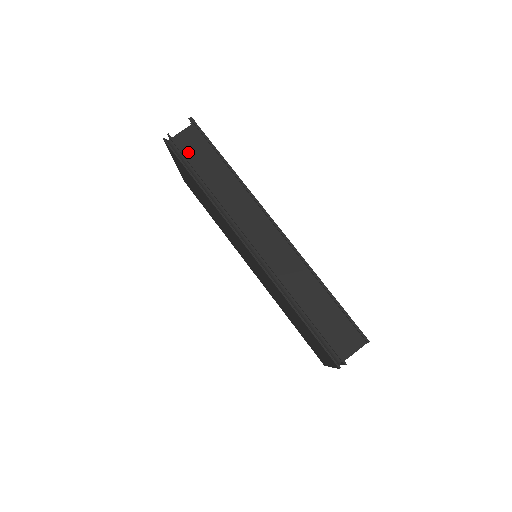
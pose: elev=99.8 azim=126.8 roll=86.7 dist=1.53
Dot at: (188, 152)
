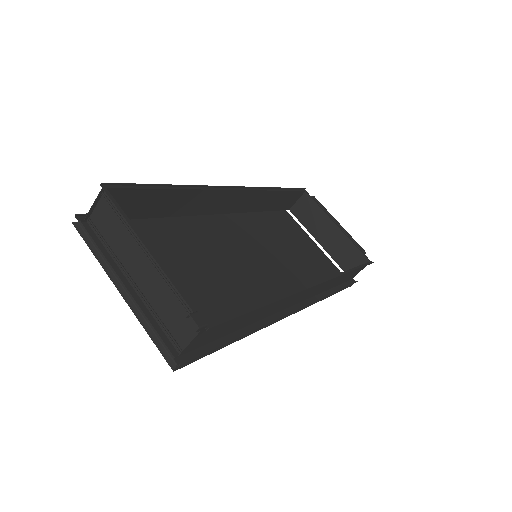
Dot at: (209, 340)
